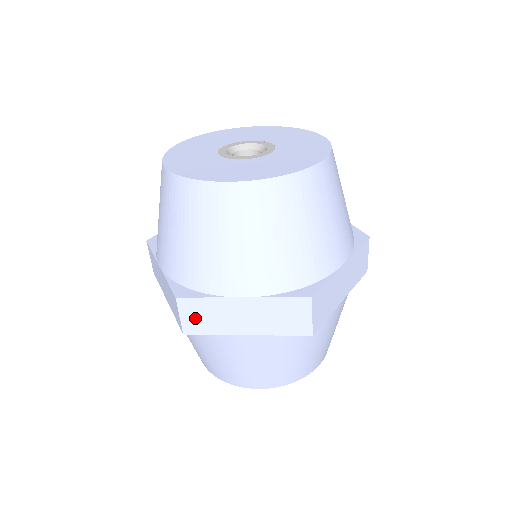
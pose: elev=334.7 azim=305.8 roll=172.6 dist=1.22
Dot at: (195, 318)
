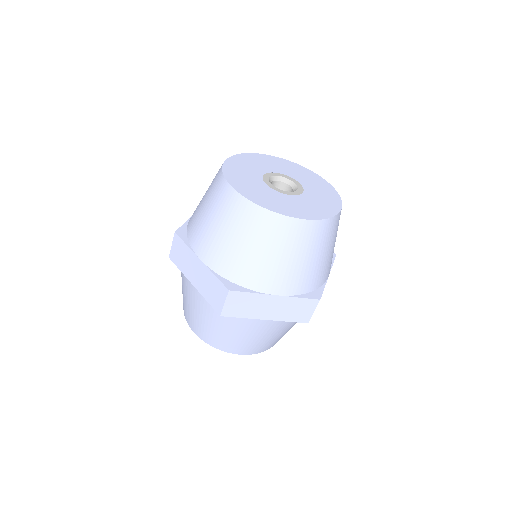
Dot at: (177, 252)
